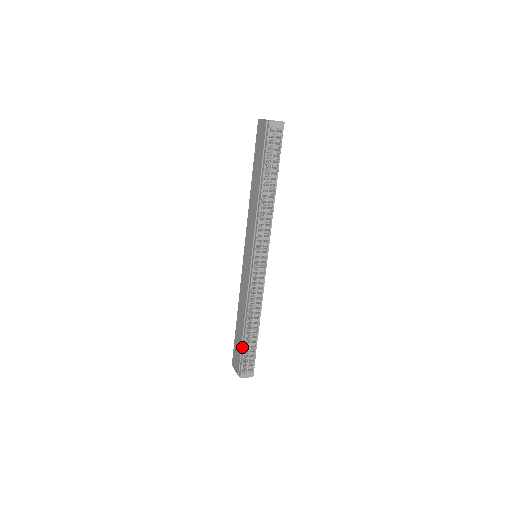
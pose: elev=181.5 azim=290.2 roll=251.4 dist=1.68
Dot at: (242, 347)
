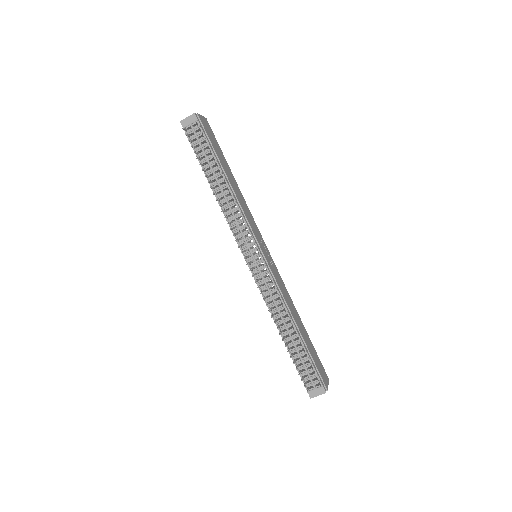
Dot at: occluded
